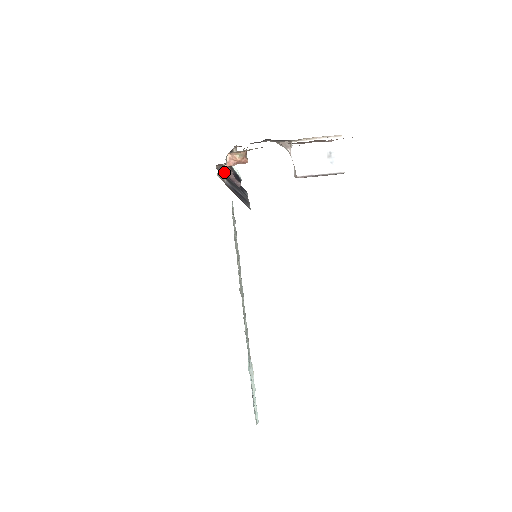
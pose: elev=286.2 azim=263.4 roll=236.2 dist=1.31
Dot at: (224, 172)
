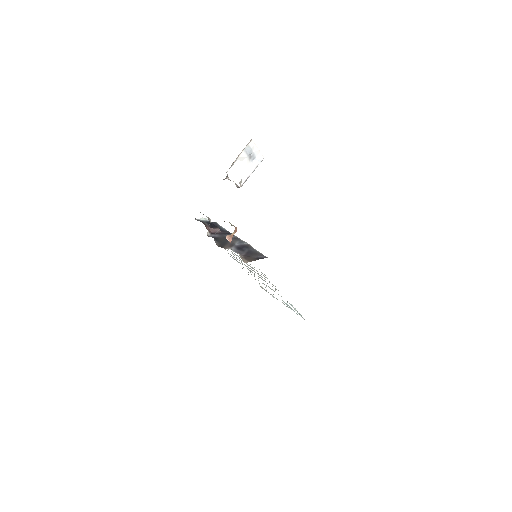
Dot at: occluded
